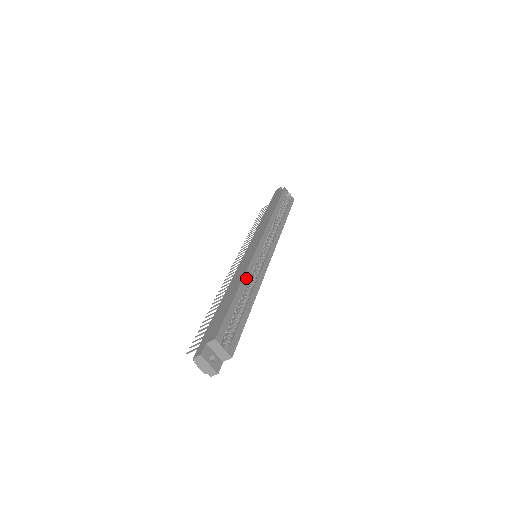
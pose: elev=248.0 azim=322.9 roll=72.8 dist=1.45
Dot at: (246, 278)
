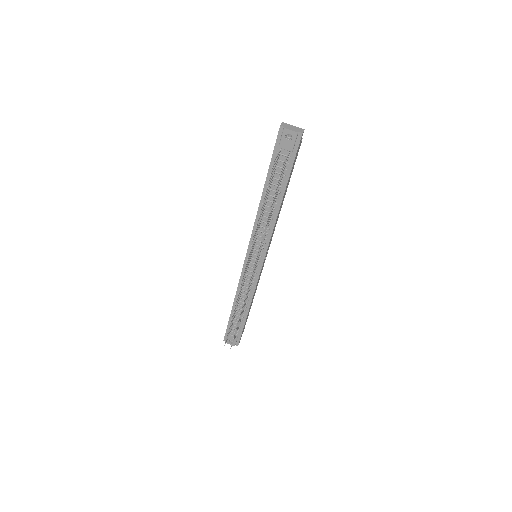
Dot at: occluded
